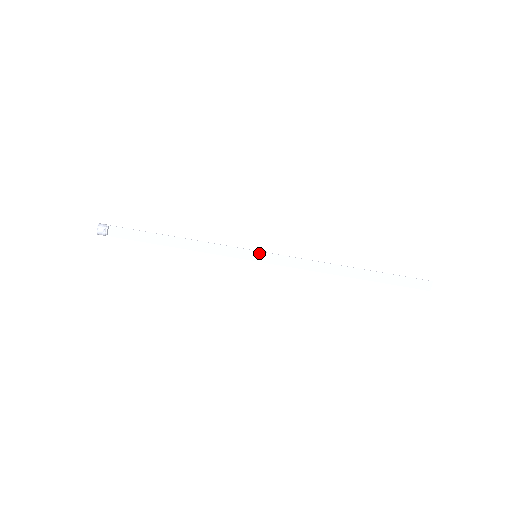
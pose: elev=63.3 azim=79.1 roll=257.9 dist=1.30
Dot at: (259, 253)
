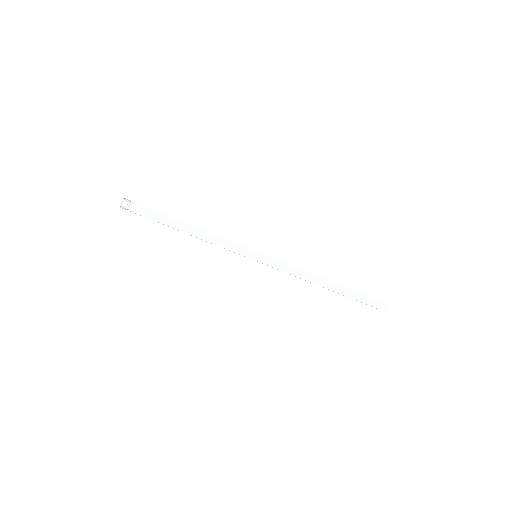
Dot at: (259, 254)
